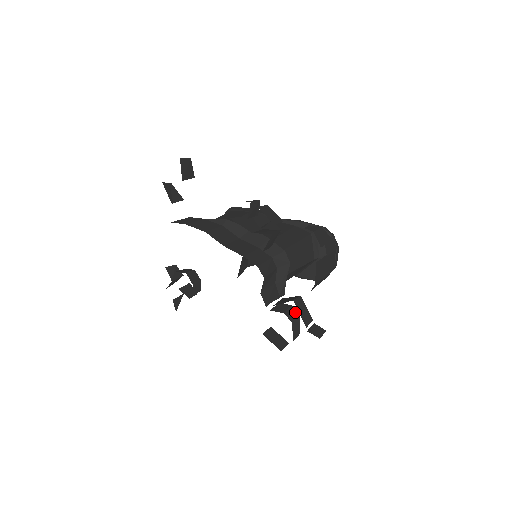
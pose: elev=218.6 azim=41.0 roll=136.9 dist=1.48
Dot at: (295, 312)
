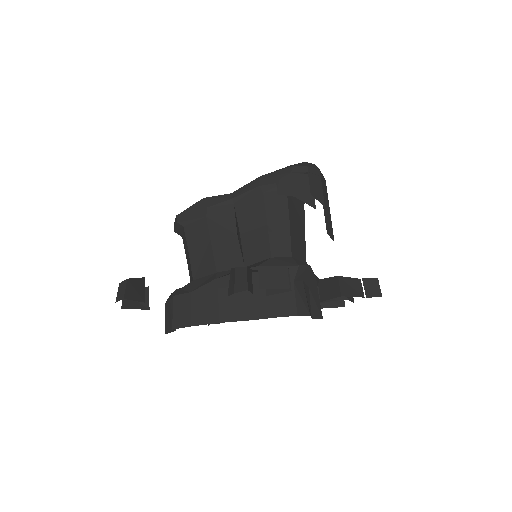
Dot at: occluded
